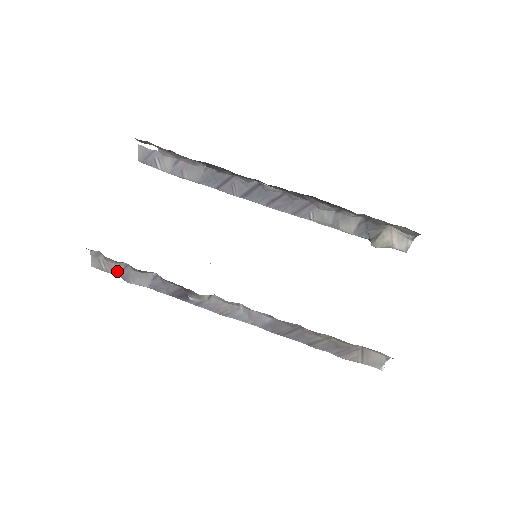
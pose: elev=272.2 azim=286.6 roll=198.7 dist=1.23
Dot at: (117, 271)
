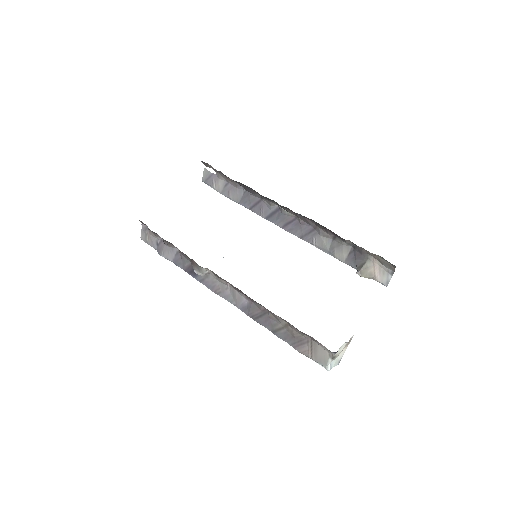
Dot at: (155, 244)
